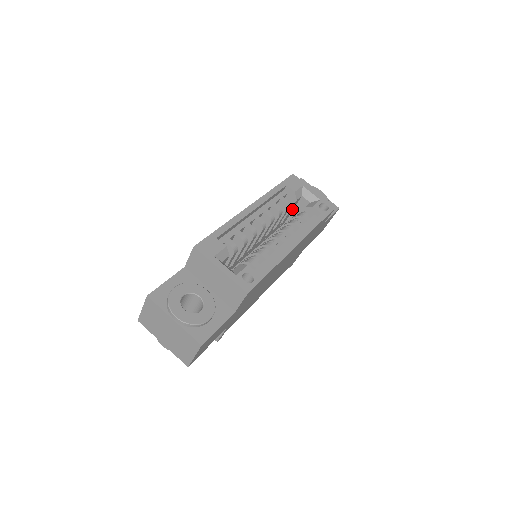
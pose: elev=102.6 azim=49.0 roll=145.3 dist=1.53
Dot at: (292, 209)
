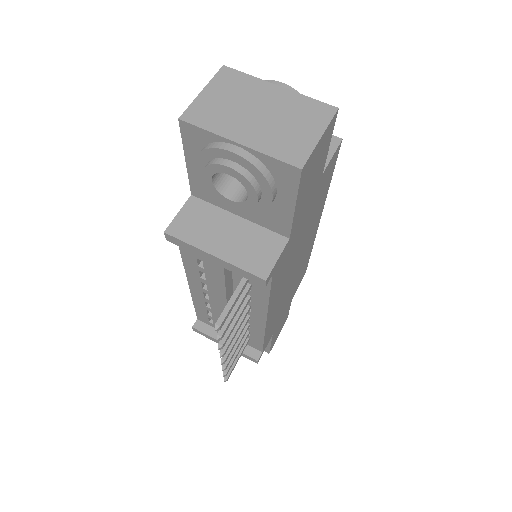
Dot at: occluded
